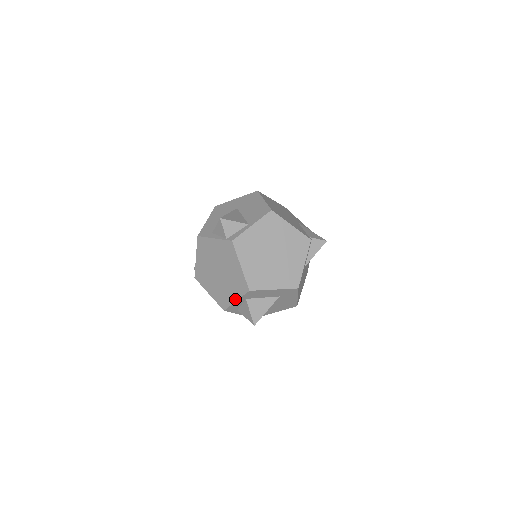
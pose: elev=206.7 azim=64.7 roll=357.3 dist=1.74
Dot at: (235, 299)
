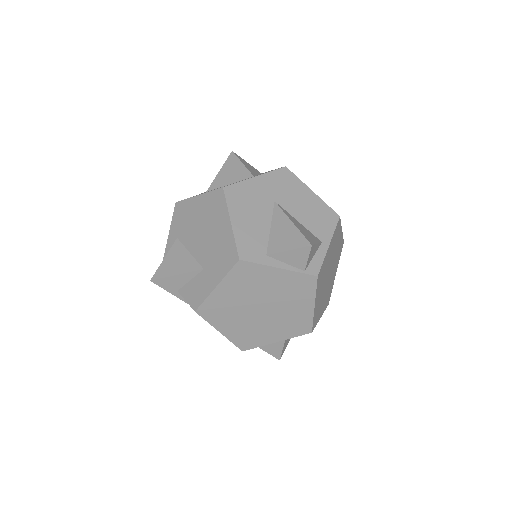
Dot at: (276, 340)
